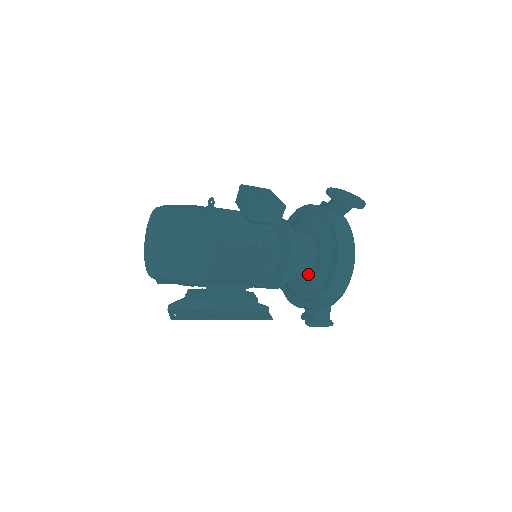
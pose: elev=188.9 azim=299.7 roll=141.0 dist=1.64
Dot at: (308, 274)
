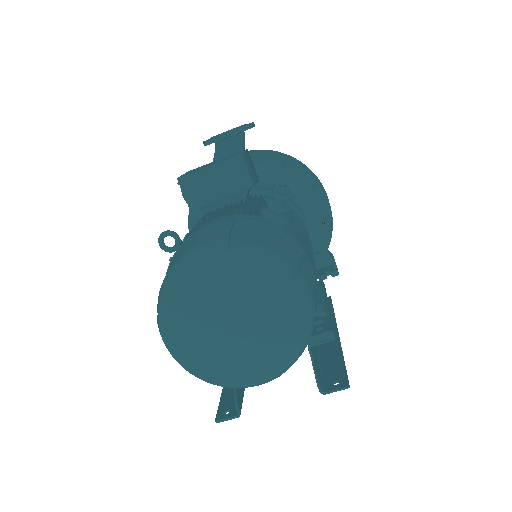
Dot at: occluded
